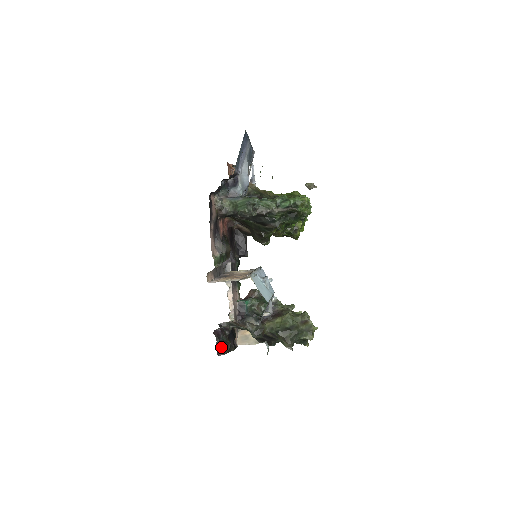
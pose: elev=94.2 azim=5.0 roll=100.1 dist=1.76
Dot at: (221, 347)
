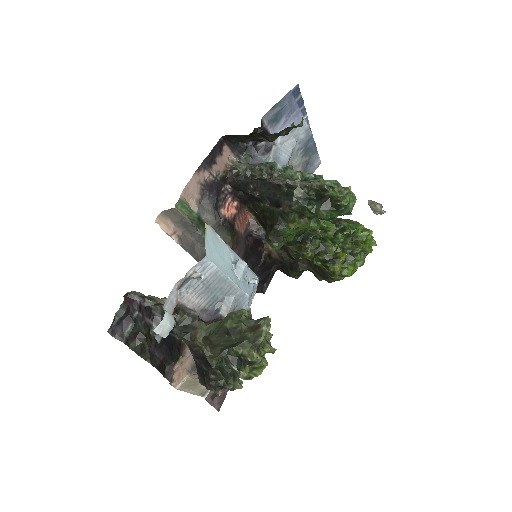
Dot at: (126, 328)
